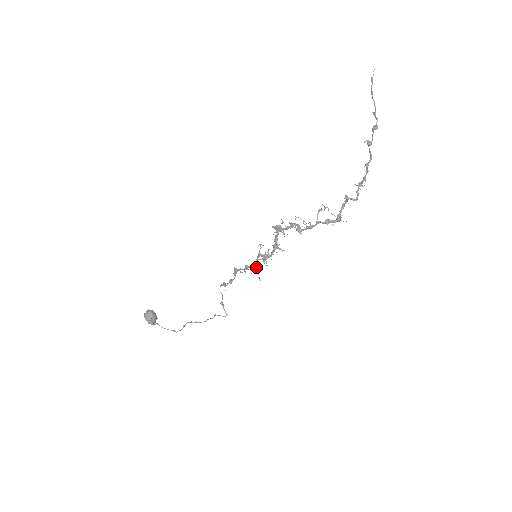
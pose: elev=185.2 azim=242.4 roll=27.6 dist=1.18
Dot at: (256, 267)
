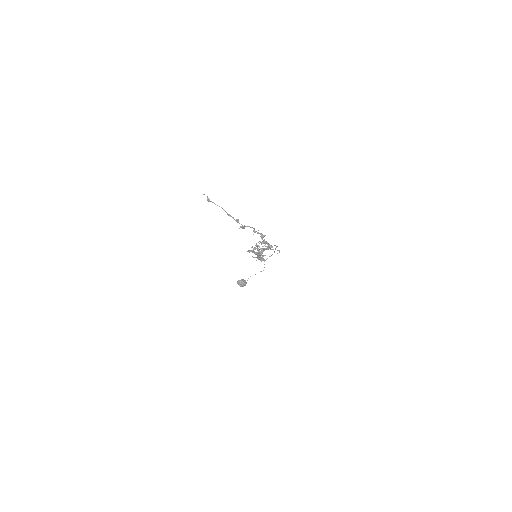
Dot at: (261, 261)
